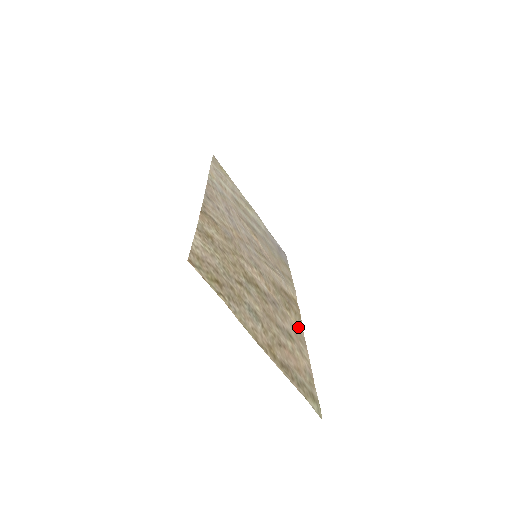
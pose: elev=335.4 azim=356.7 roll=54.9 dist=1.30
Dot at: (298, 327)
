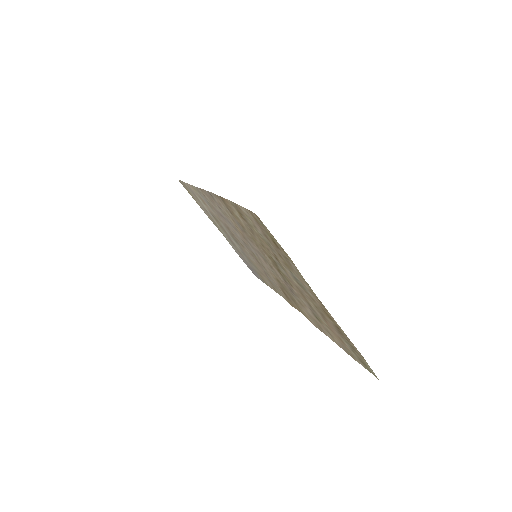
Dot at: (309, 319)
